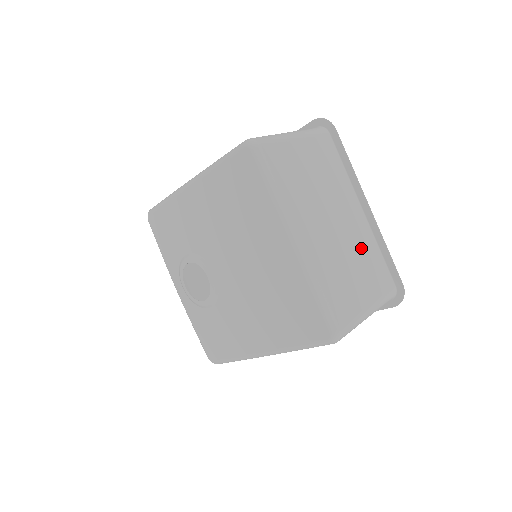
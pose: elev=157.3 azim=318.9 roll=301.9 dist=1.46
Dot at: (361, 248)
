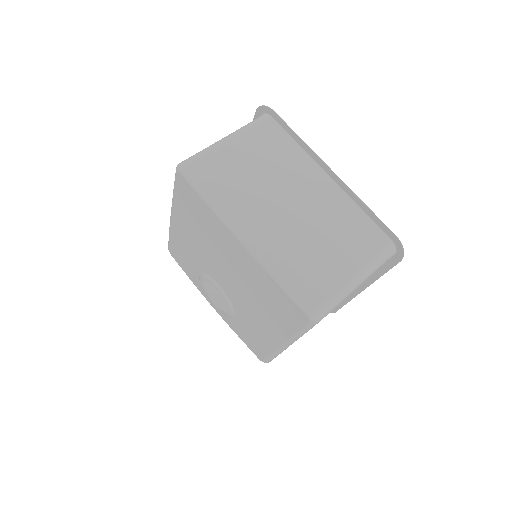
Dot at: (333, 216)
